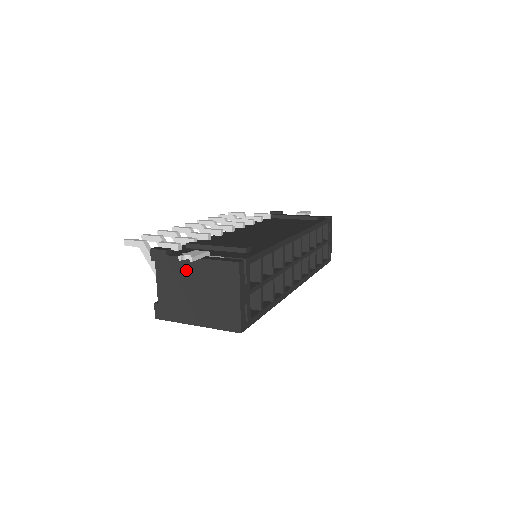
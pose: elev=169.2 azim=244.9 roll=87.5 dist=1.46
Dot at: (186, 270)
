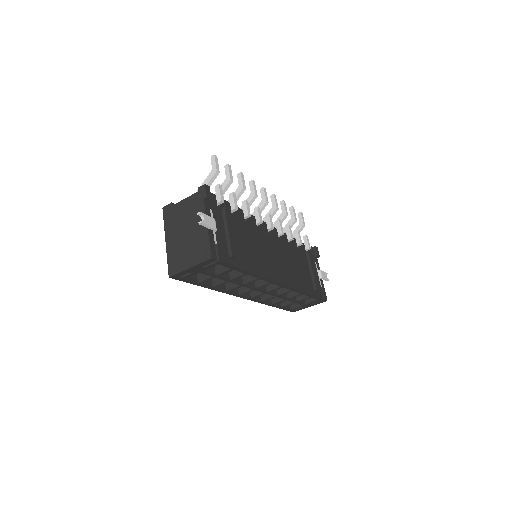
Dot at: (198, 219)
